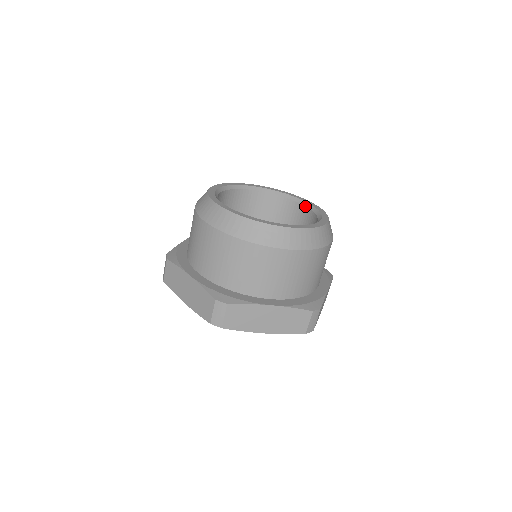
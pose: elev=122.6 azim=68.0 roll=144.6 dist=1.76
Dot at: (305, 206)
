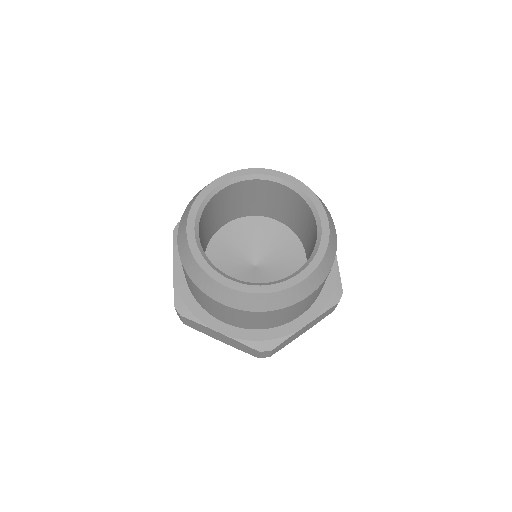
Dot at: (286, 187)
